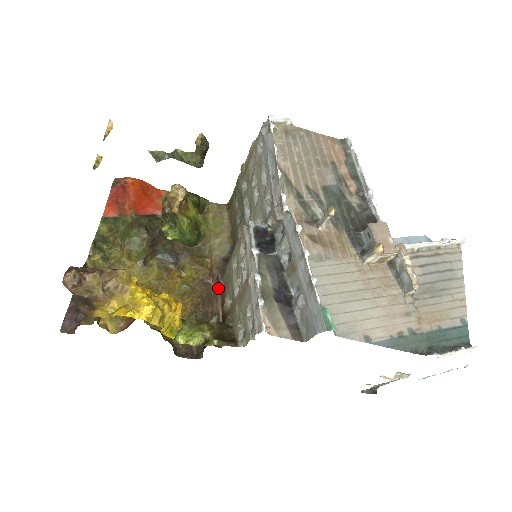
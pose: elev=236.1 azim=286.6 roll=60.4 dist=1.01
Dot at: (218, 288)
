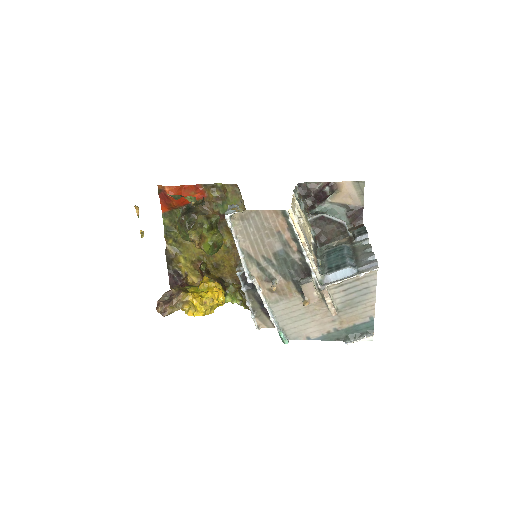
Dot at: occluded
